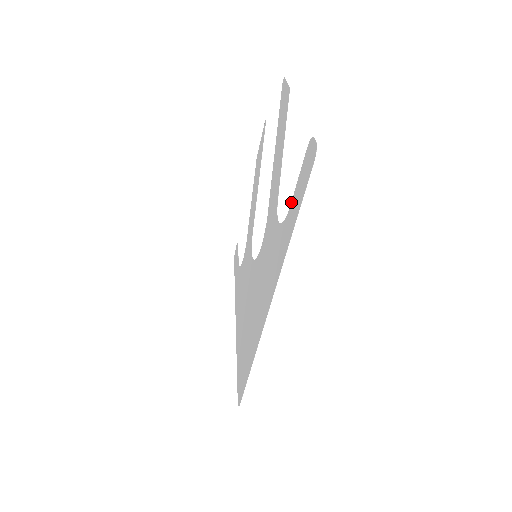
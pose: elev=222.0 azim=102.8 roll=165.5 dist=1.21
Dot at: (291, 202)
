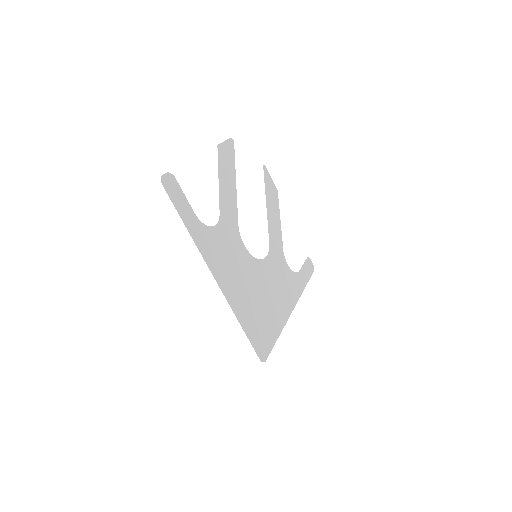
Dot at: (193, 211)
